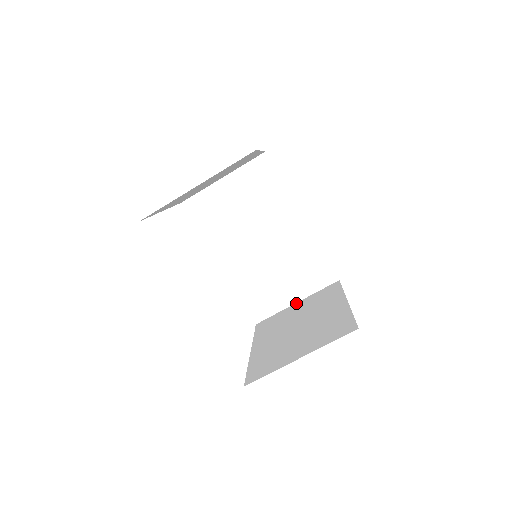
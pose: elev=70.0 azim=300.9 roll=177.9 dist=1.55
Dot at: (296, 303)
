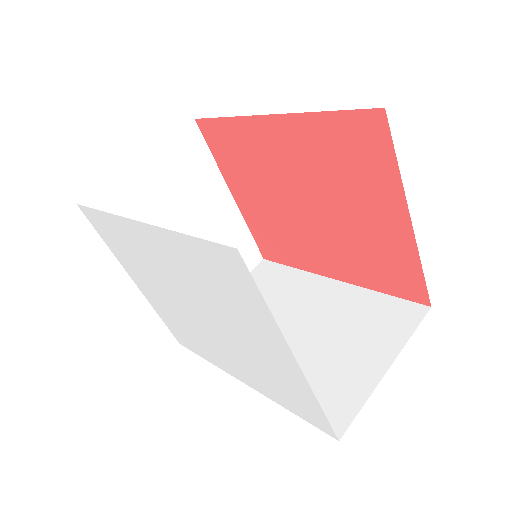
Dot at: (387, 367)
